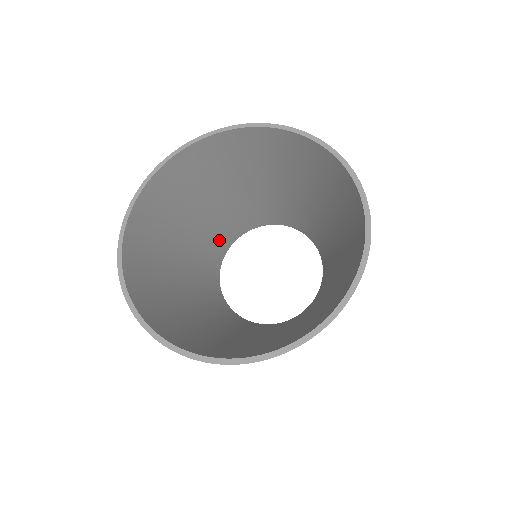
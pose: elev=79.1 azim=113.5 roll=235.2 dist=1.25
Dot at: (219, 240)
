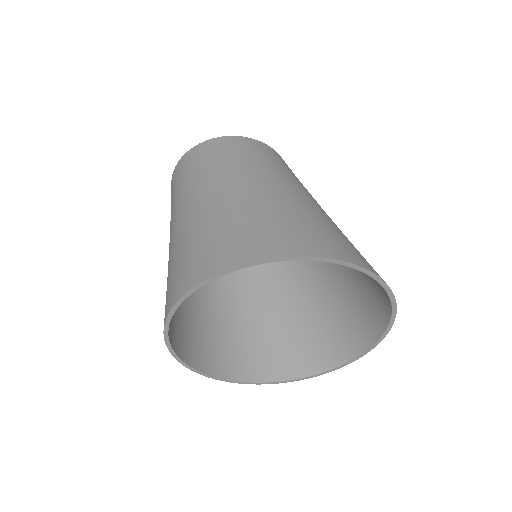
Dot at: occluded
